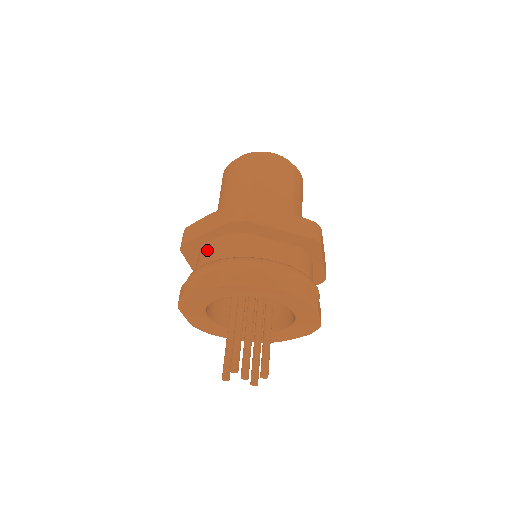
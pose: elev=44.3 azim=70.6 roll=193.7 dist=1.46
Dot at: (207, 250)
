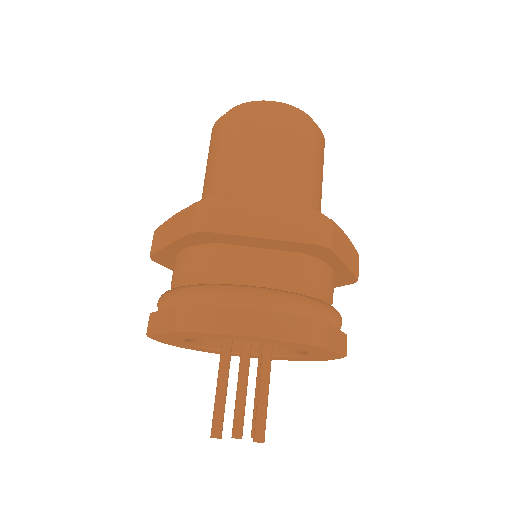
Dot at: (176, 265)
